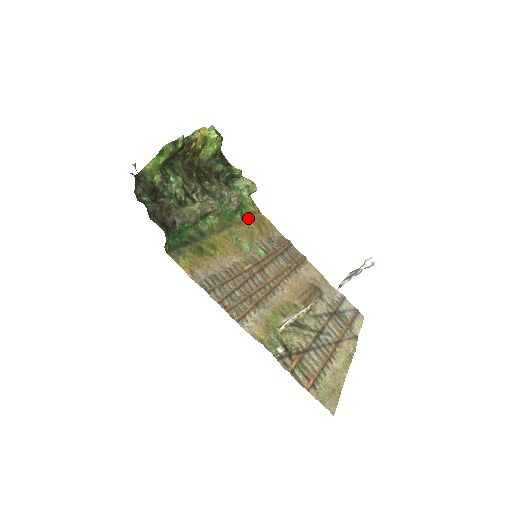
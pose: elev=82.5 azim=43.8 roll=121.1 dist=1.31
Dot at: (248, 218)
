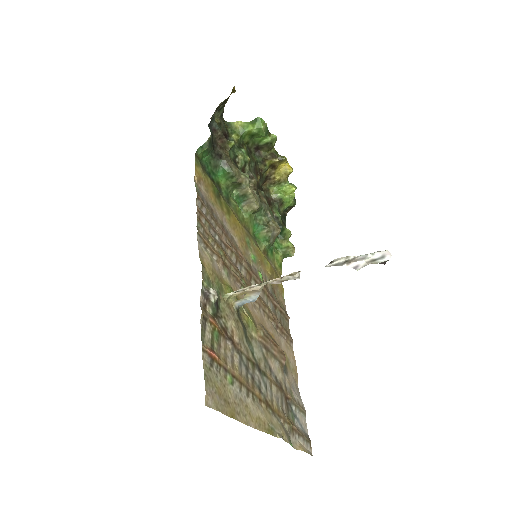
Dot at: (269, 261)
